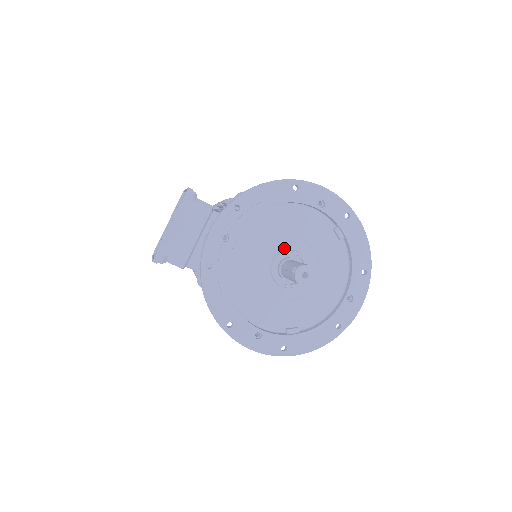
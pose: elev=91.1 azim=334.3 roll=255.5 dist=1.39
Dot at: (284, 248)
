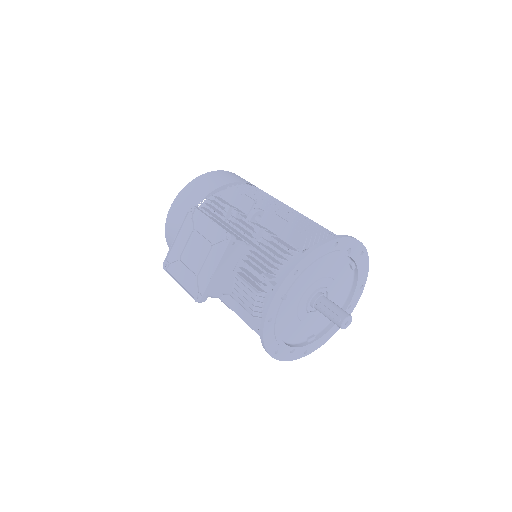
Dot at: (317, 287)
